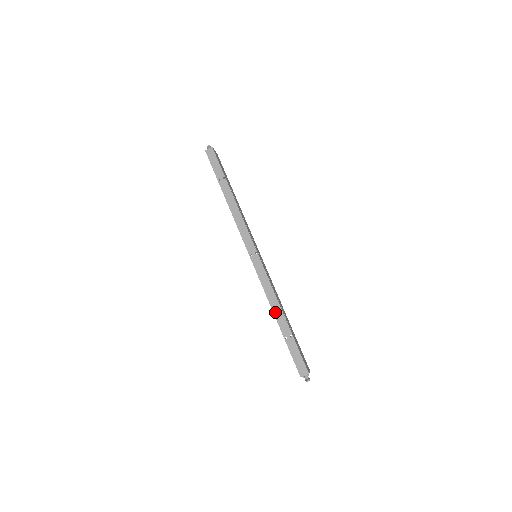
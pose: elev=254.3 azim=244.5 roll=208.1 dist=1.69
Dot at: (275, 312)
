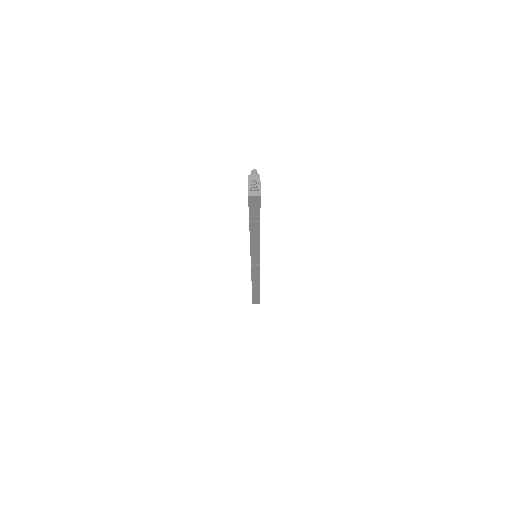
Dot at: (253, 286)
